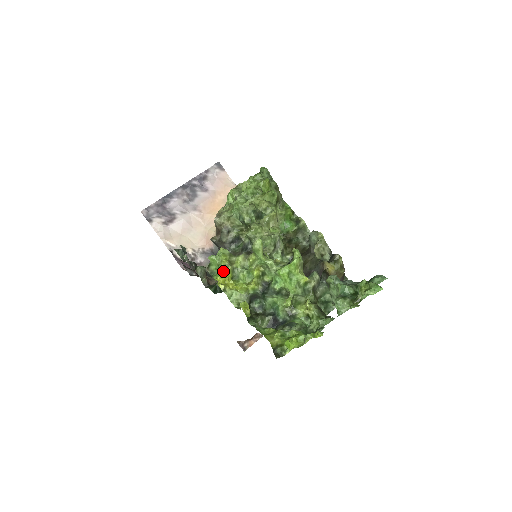
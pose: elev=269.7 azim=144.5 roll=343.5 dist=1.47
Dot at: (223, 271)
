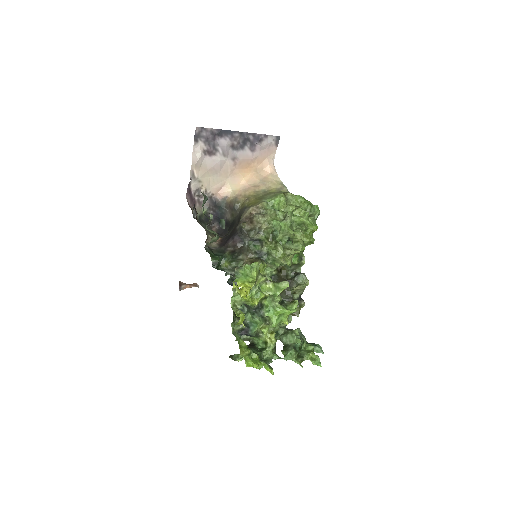
Dot at: (247, 282)
